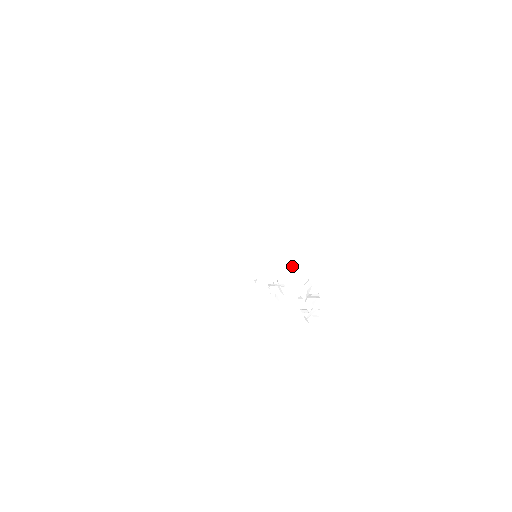
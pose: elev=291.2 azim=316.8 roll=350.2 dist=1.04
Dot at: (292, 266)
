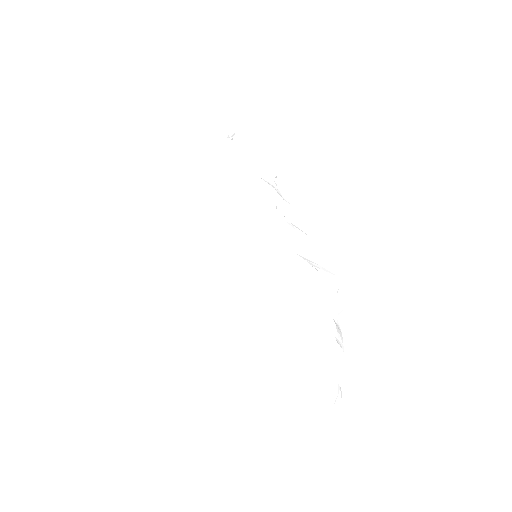
Dot at: (320, 412)
